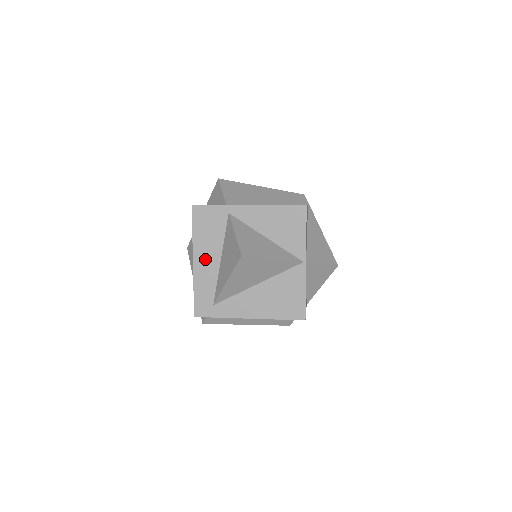
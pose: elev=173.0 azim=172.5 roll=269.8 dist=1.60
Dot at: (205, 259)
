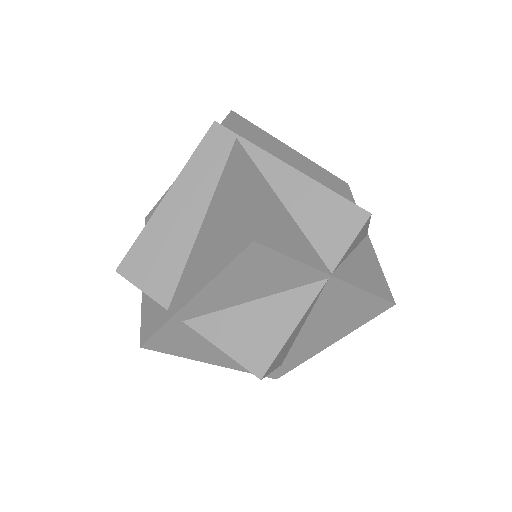
Dot at: (222, 356)
